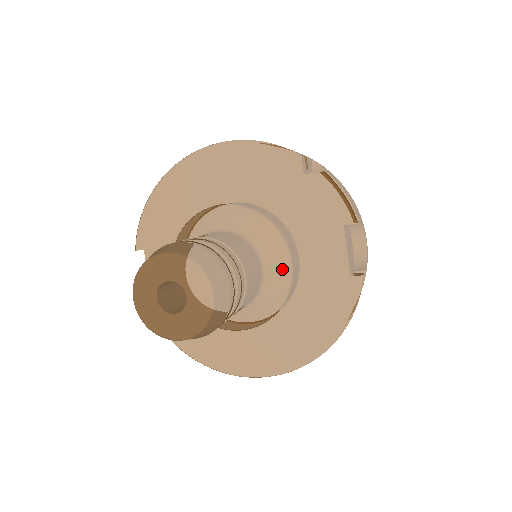
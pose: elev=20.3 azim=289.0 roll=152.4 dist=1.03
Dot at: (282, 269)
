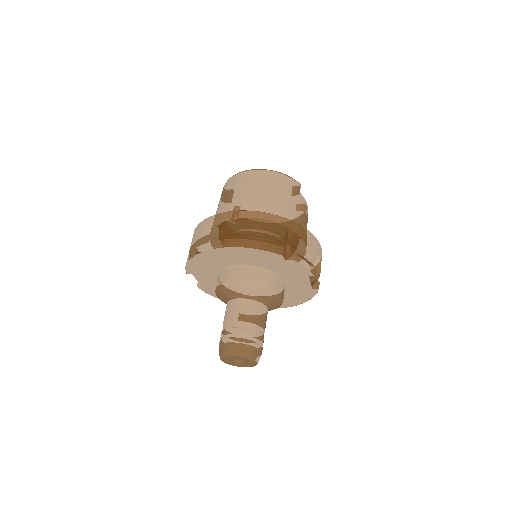
Dot at: (278, 302)
